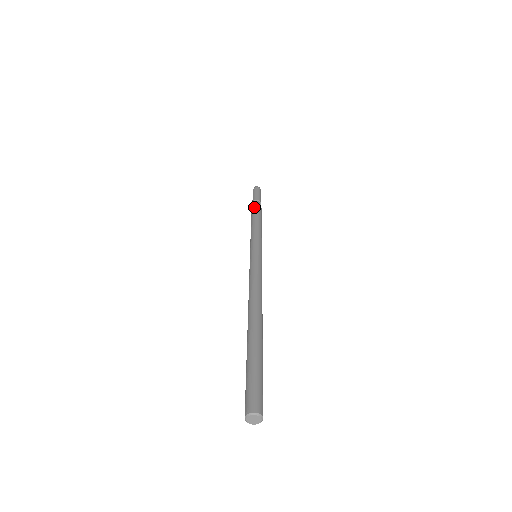
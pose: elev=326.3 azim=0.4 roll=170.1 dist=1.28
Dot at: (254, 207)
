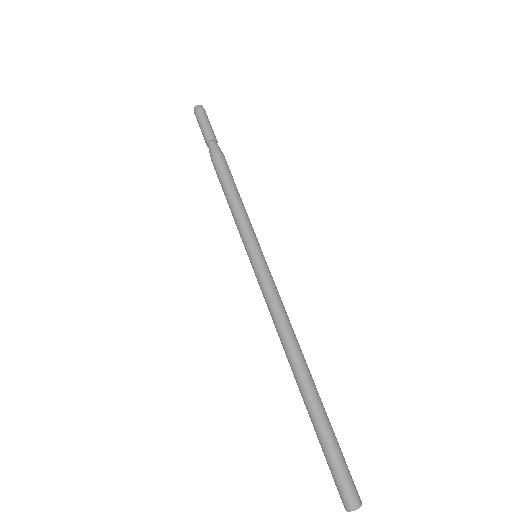
Dot at: (219, 157)
